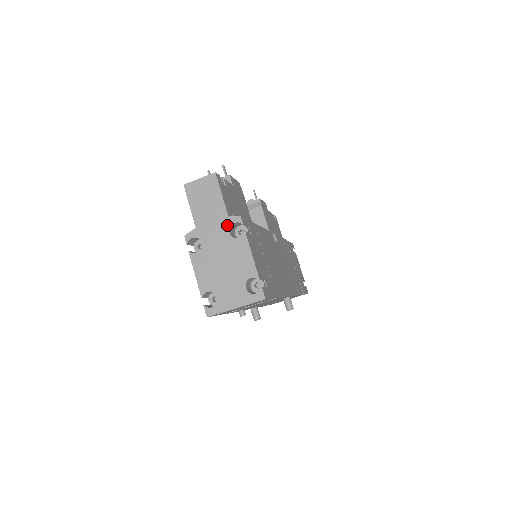
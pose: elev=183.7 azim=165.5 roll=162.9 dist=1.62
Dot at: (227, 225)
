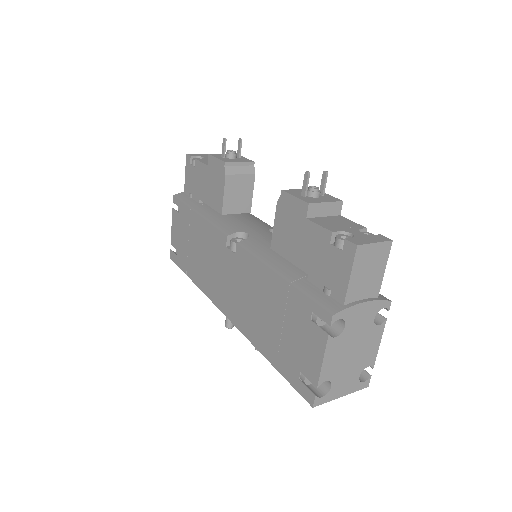
Dot at: (377, 309)
